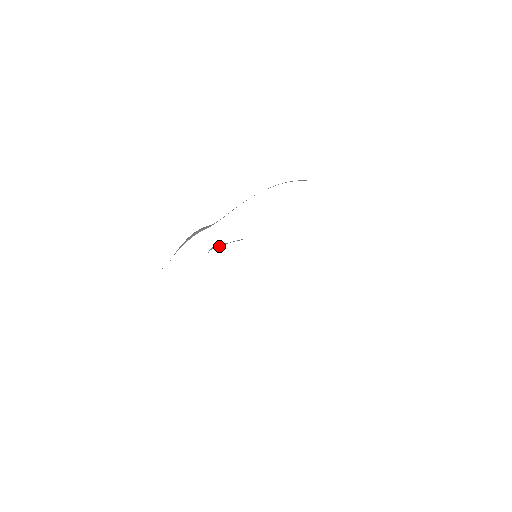
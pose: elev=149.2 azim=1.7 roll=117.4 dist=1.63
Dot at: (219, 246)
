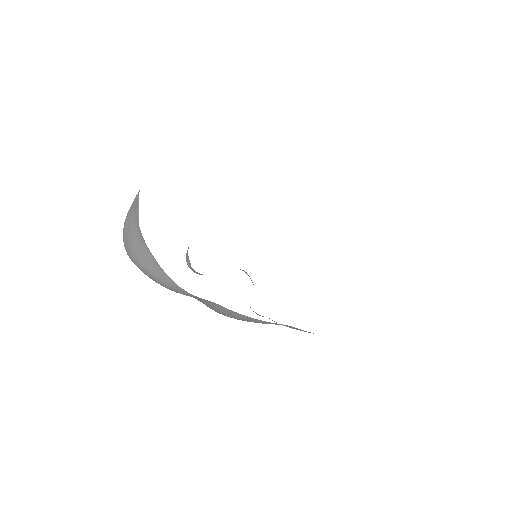
Dot at: occluded
